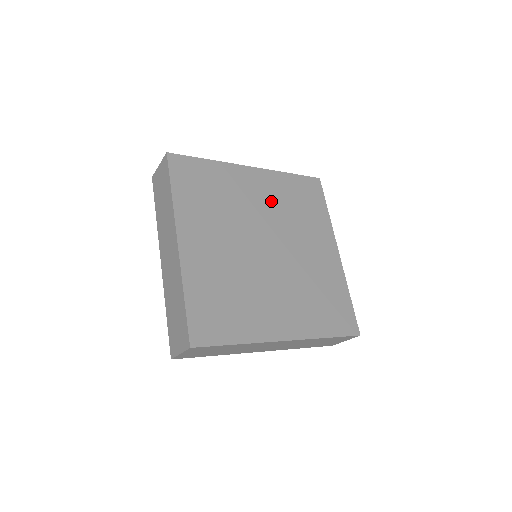
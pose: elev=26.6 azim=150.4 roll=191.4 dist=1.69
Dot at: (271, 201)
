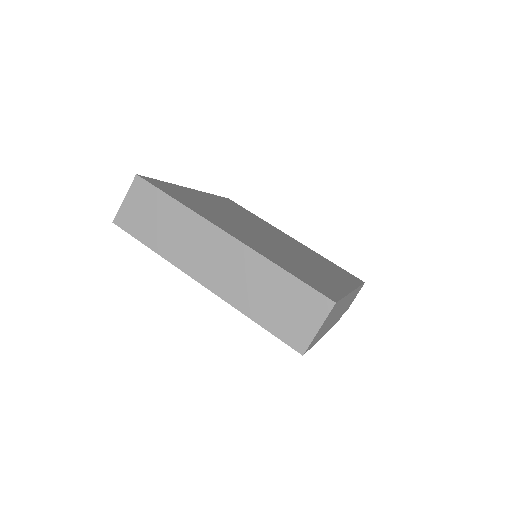
Dot at: occluded
